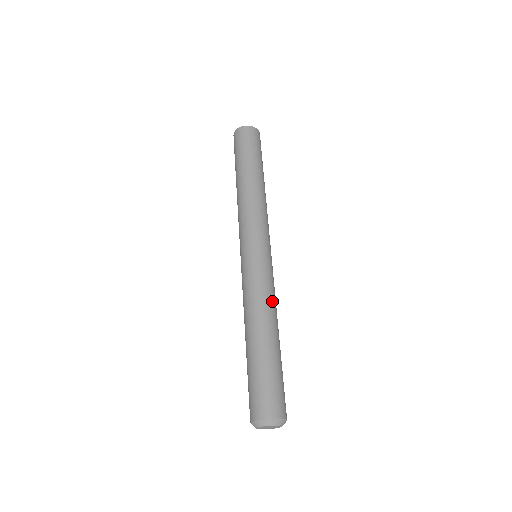
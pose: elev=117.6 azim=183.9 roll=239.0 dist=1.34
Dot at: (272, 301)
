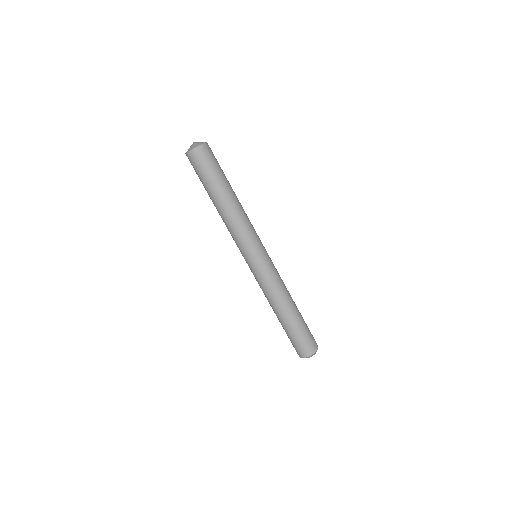
Dot at: (282, 288)
